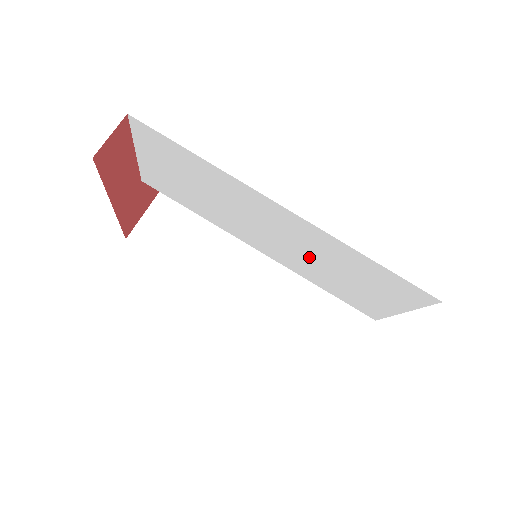
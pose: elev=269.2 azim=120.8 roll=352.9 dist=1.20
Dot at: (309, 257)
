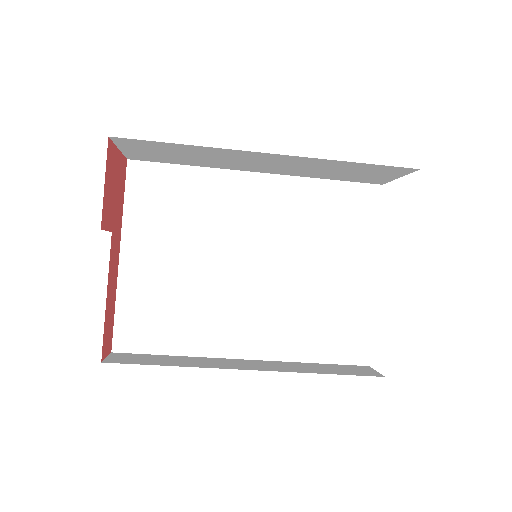
Dot at: occluded
